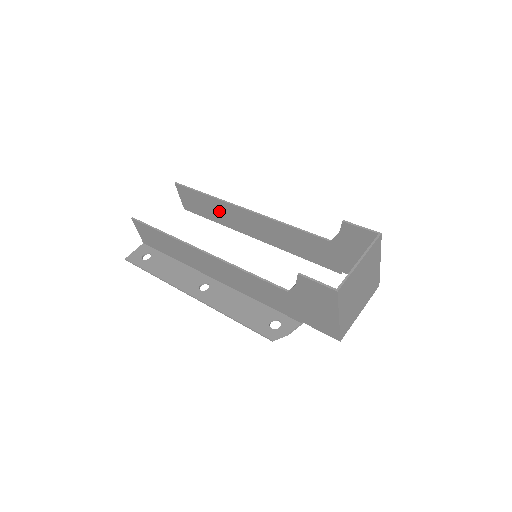
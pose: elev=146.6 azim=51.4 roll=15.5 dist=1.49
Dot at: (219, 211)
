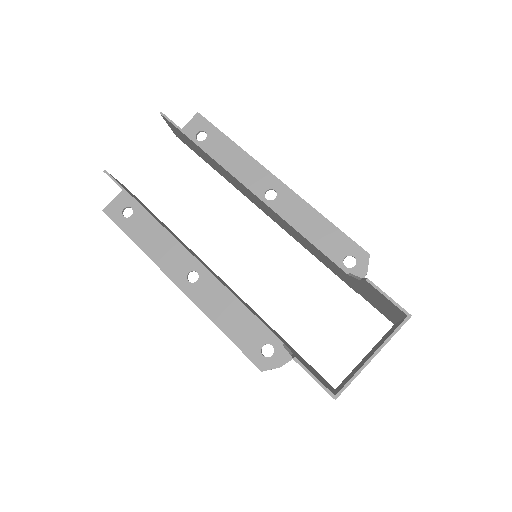
Dot at: (217, 167)
